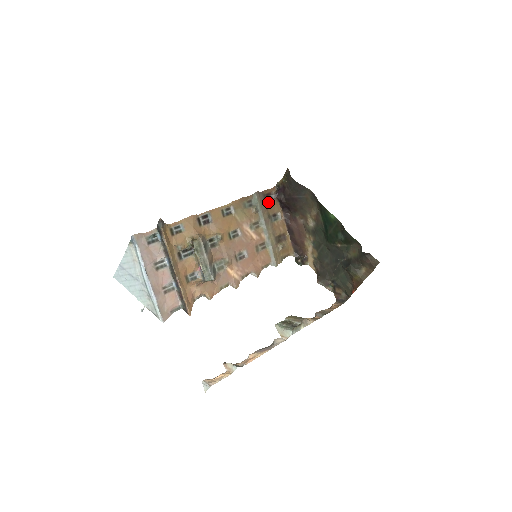
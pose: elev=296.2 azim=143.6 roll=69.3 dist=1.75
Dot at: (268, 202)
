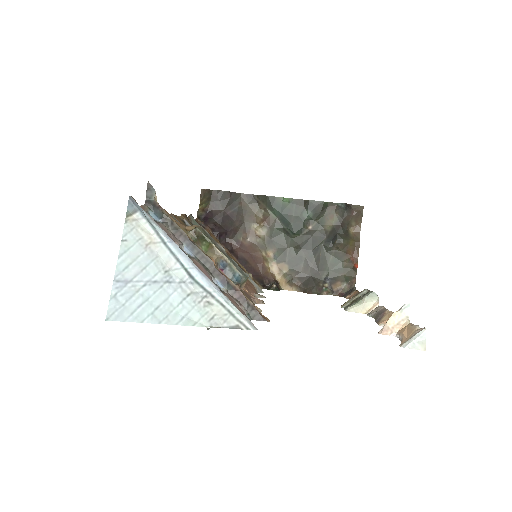
Dot at: occluded
